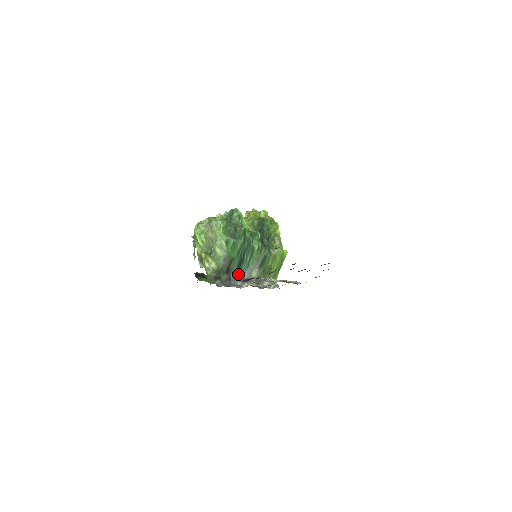
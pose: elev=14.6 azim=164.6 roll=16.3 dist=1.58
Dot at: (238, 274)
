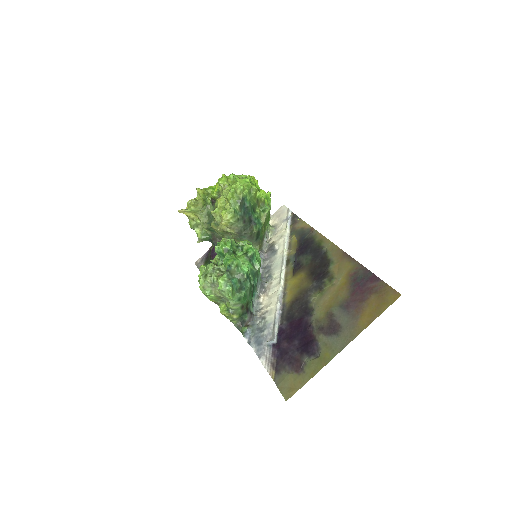
Dot at: (253, 297)
